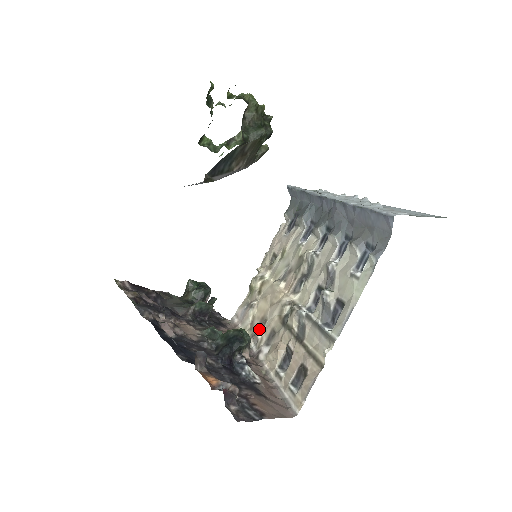
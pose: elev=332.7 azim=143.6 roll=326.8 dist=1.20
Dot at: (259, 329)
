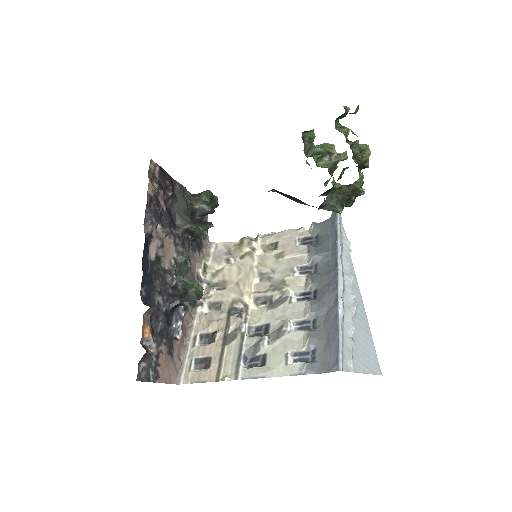
Dot at: (216, 288)
